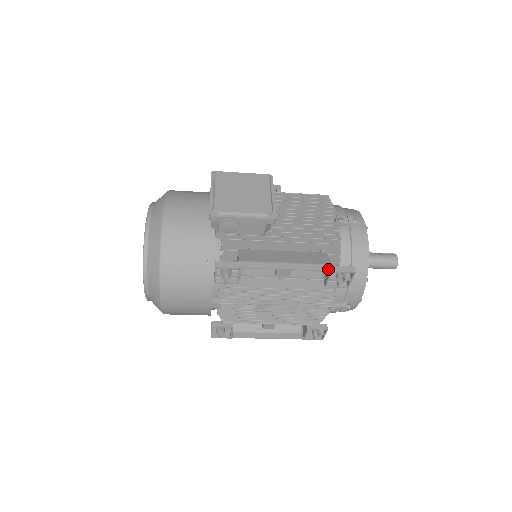
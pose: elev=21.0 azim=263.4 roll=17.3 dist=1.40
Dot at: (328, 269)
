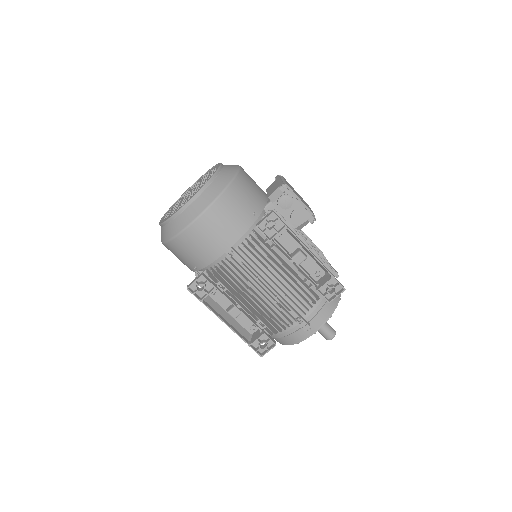
Dot at: (332, 274)
